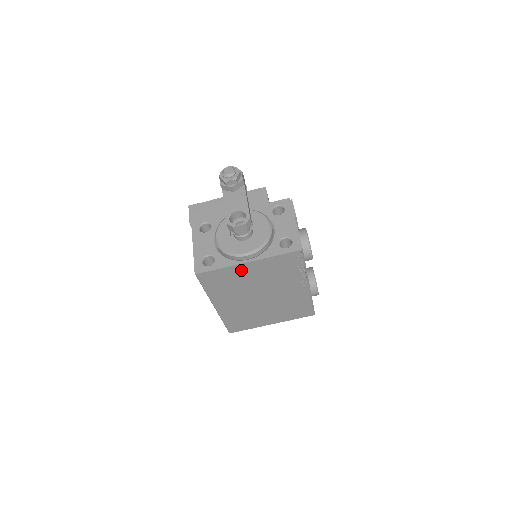
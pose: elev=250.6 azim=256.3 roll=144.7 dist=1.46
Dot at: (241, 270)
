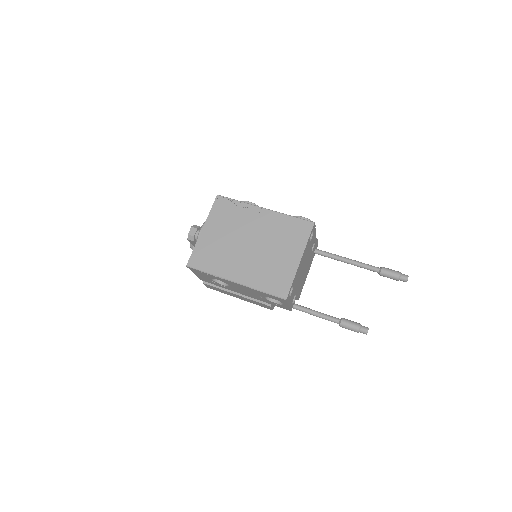
Dot at: (207, 238)
